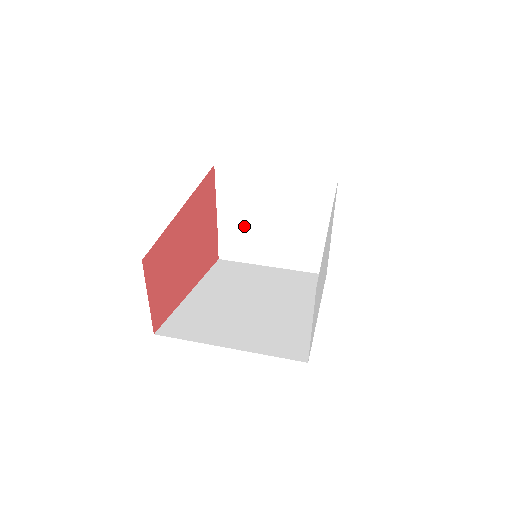
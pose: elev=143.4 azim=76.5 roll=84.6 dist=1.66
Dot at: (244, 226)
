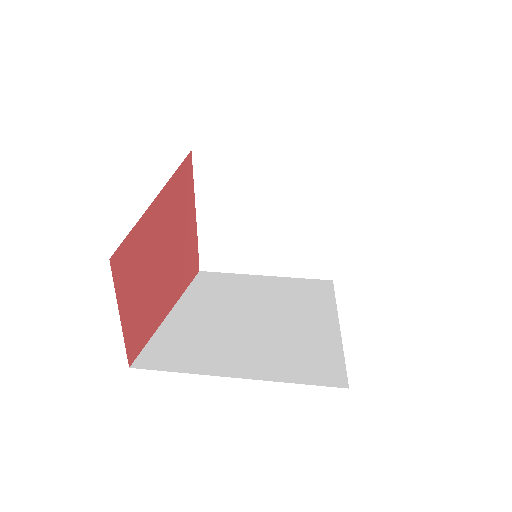
Dot at: (230, 227)
